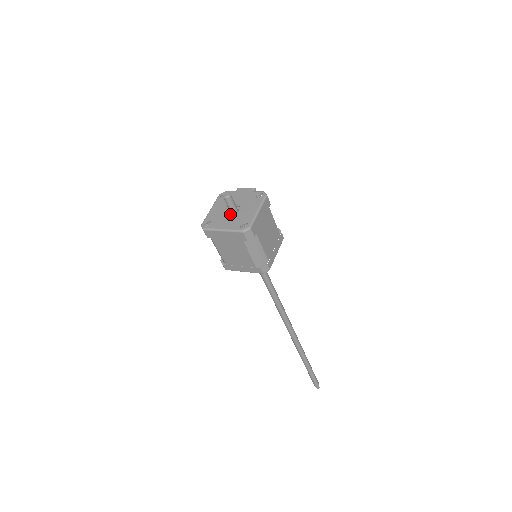
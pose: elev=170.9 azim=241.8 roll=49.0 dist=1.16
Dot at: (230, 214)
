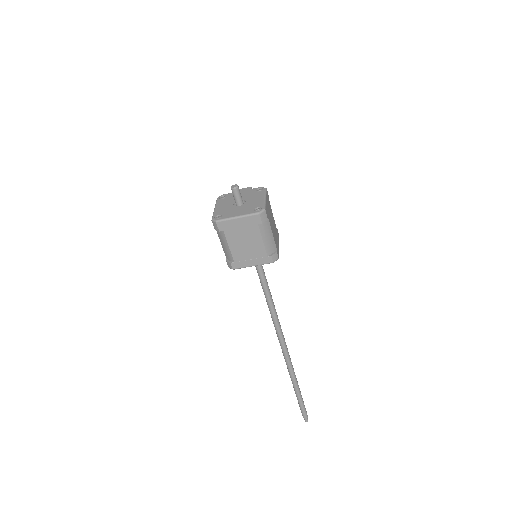
Dot at: (238, 206)
